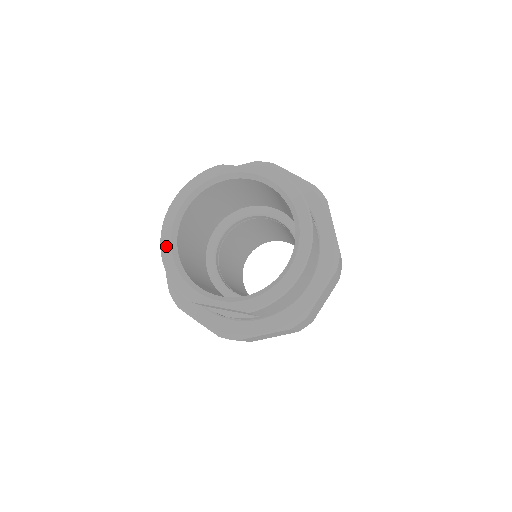
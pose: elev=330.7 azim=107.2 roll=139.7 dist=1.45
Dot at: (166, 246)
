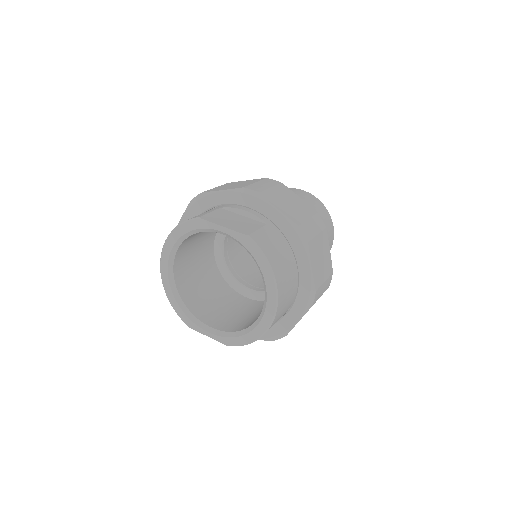
Dot at: (165, 279)
